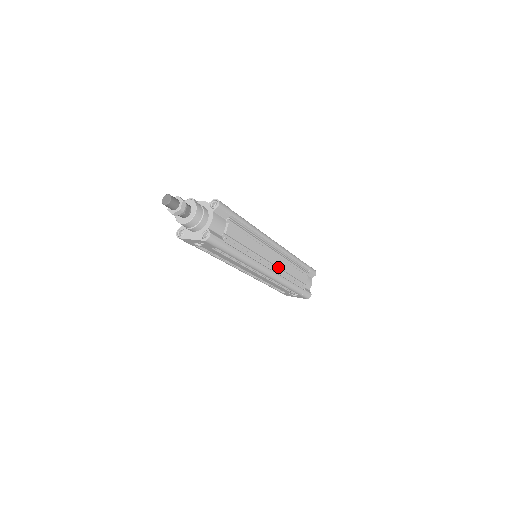
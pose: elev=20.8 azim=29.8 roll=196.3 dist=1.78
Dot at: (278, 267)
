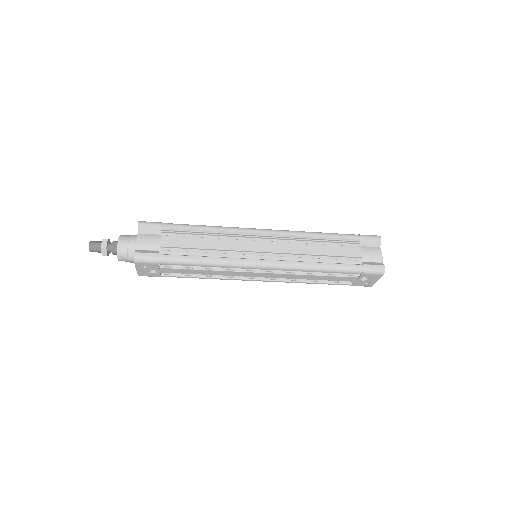
Dot at: (281, 253)
